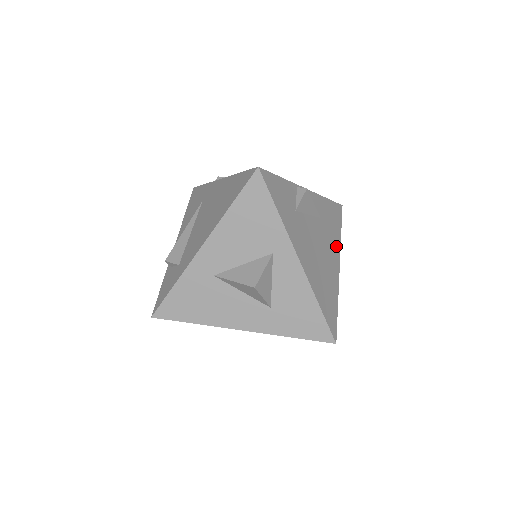
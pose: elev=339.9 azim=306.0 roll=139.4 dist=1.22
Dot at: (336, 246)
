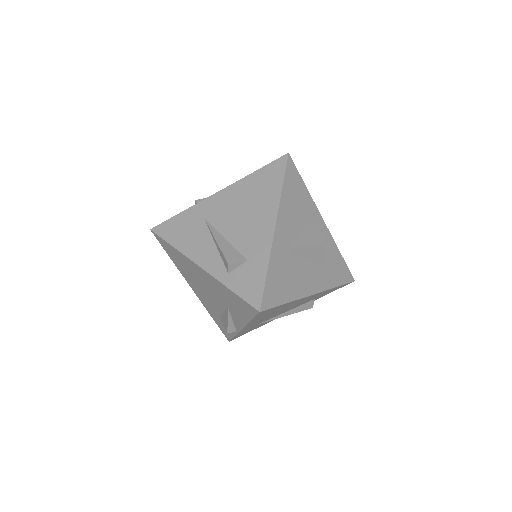
Dot at: occluded
